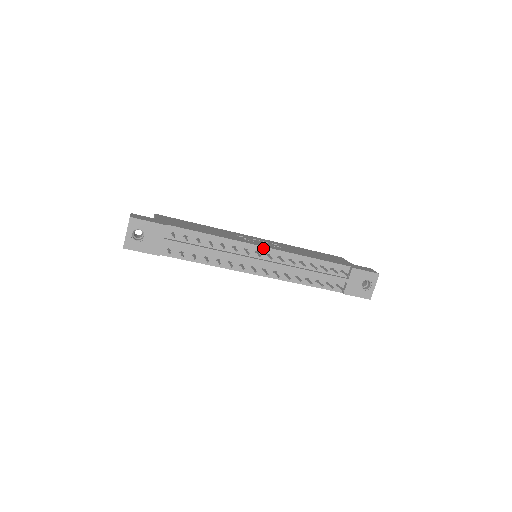
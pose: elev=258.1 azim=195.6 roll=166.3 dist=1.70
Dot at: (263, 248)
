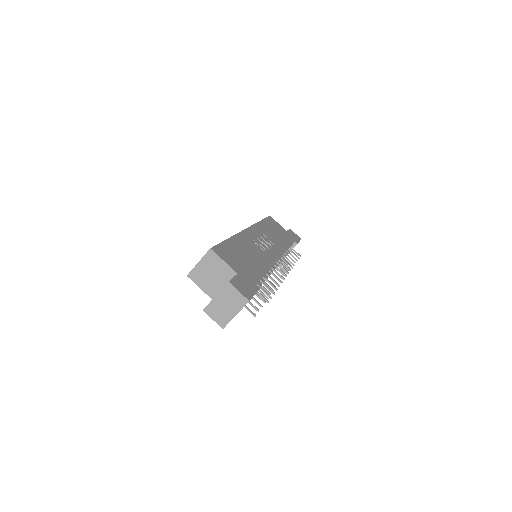
Dot at: occluded
